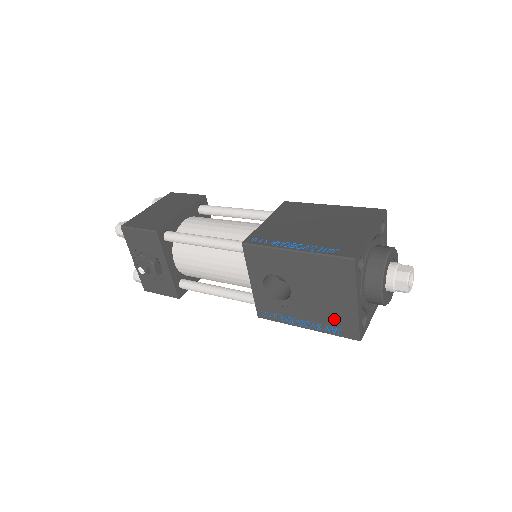
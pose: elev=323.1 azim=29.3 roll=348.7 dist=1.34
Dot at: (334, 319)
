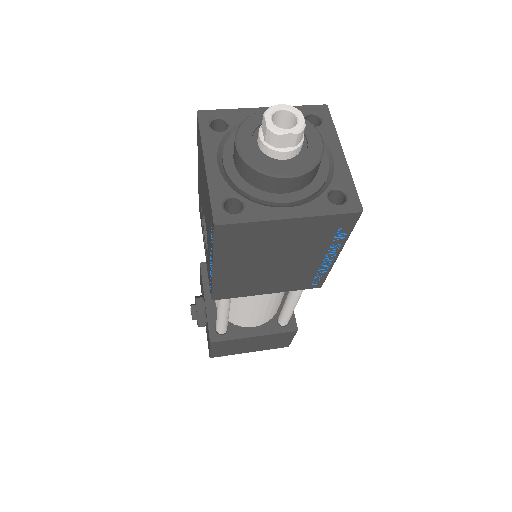
Dot at: (209, 217)
